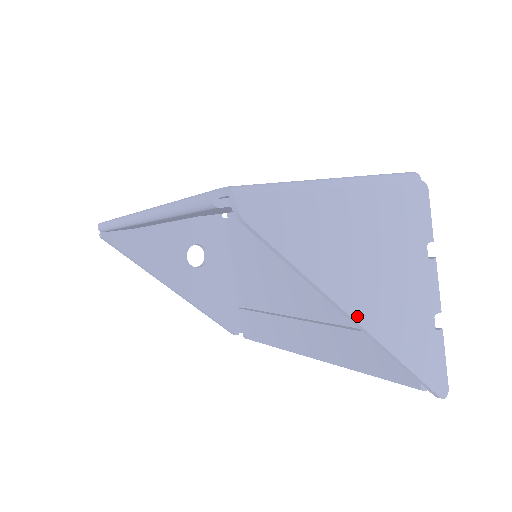
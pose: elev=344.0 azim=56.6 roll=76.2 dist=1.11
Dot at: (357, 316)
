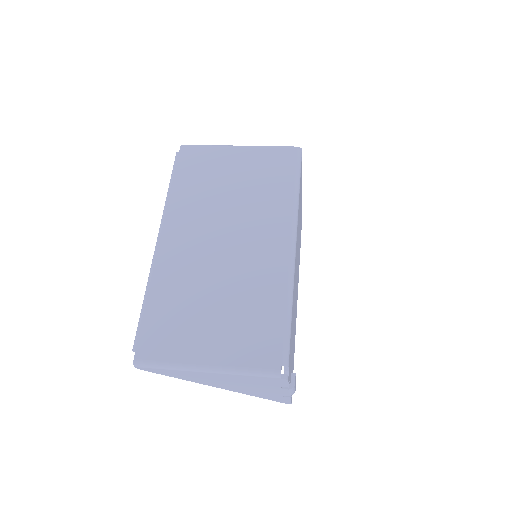
Dot at: occluded
